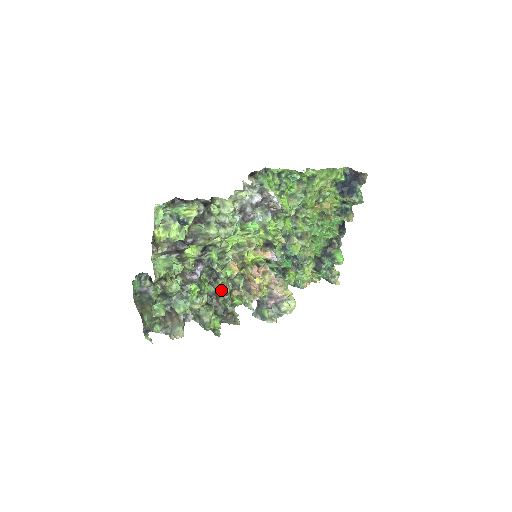
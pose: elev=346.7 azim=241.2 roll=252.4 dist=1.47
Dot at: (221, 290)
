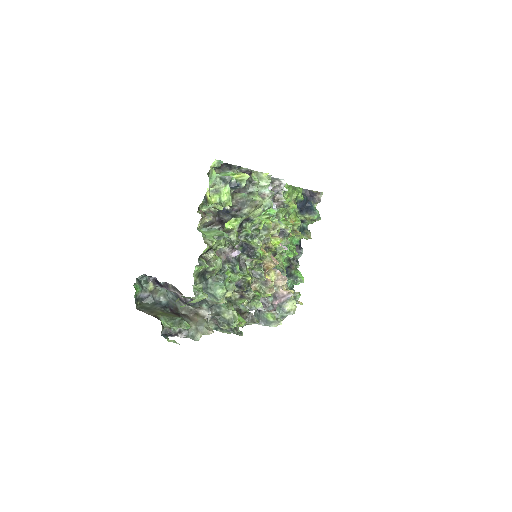
Dot at: (246, 279)
